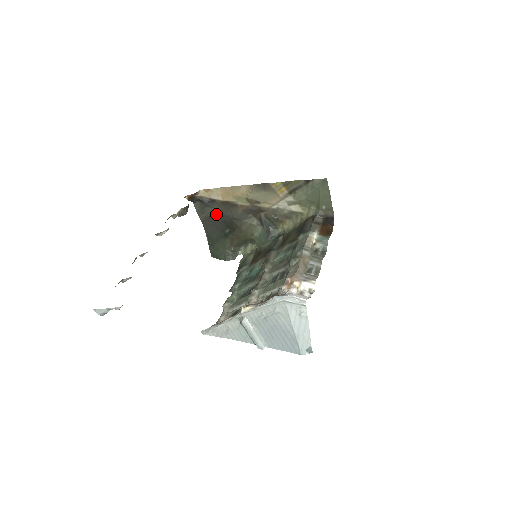
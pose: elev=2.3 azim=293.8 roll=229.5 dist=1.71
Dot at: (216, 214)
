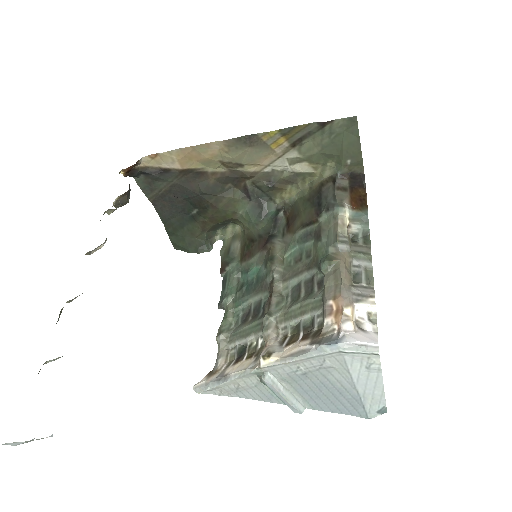
Dot at: (173, 189)
